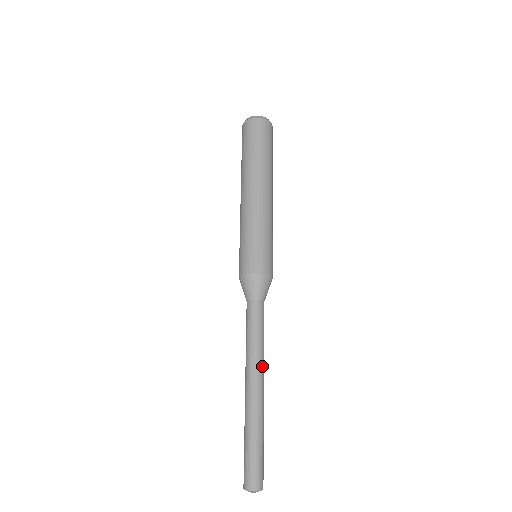
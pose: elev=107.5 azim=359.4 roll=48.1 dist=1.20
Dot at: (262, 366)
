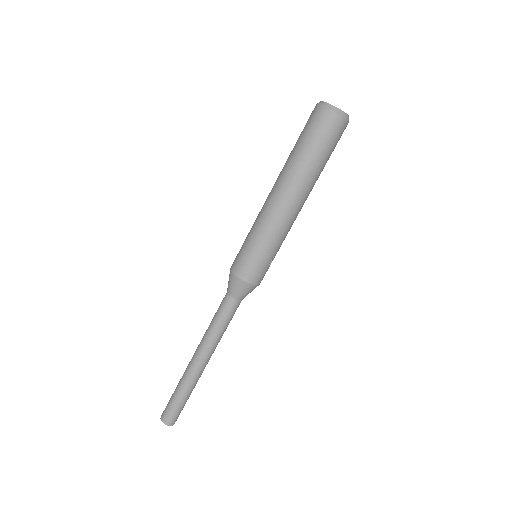
Dot at: (207, 348)
